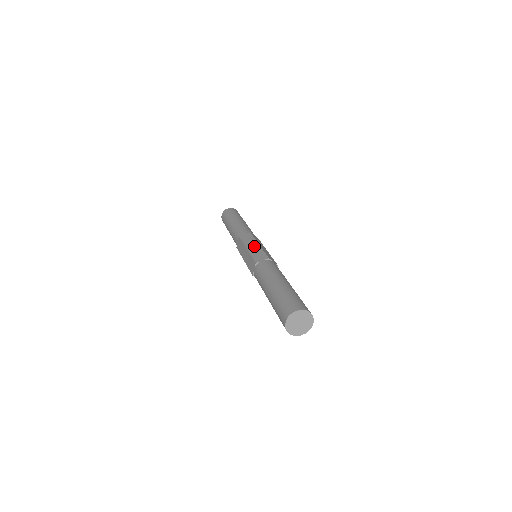
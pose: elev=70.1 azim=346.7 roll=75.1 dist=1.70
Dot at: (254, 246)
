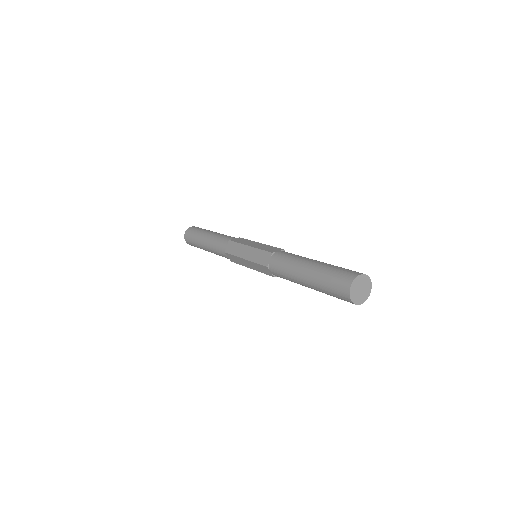
Dot at: (257, 244)
